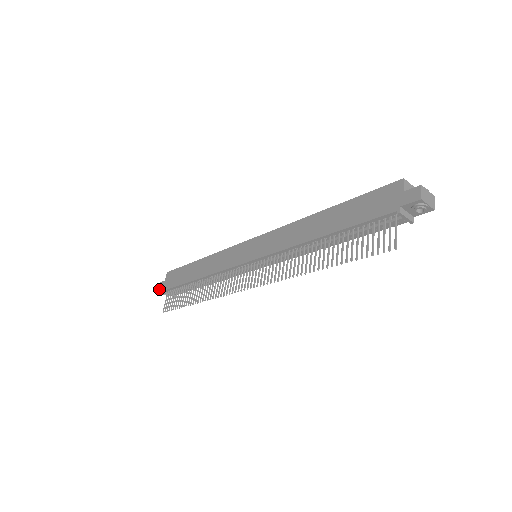
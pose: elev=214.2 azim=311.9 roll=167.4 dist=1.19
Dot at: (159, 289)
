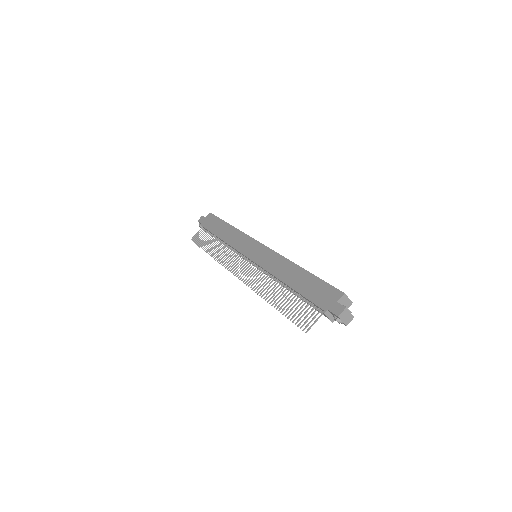
Dot at: (199, 221)
